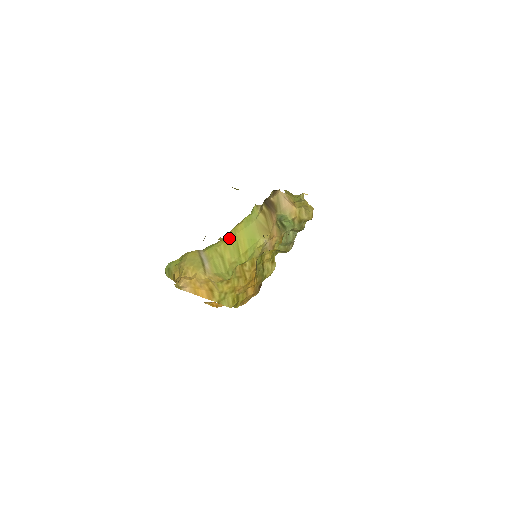
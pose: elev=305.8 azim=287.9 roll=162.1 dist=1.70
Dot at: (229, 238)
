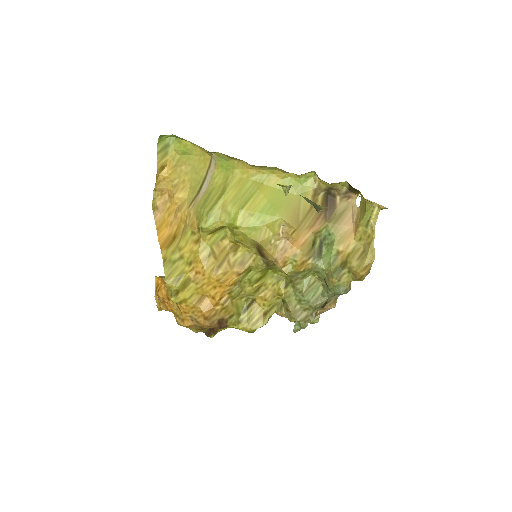
Dot at: (252, 179)
